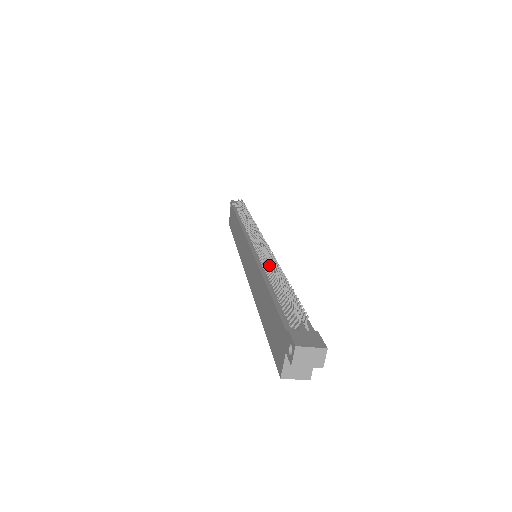
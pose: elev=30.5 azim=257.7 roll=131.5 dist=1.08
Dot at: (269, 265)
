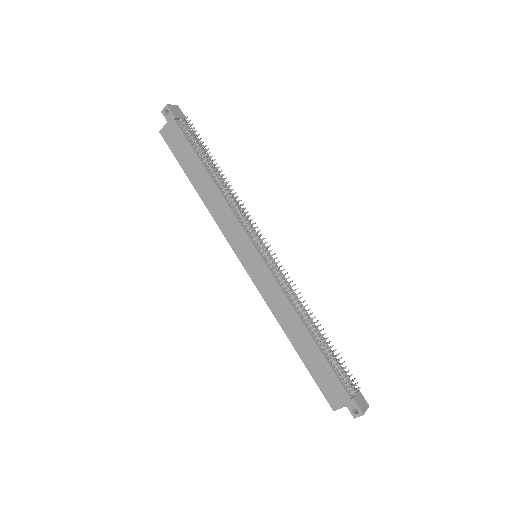
Dot at: occluded
